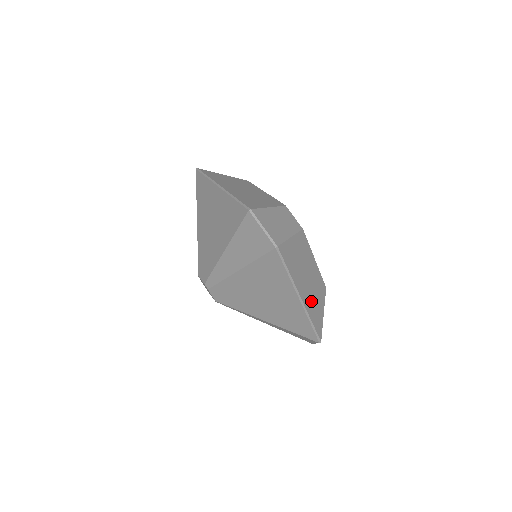
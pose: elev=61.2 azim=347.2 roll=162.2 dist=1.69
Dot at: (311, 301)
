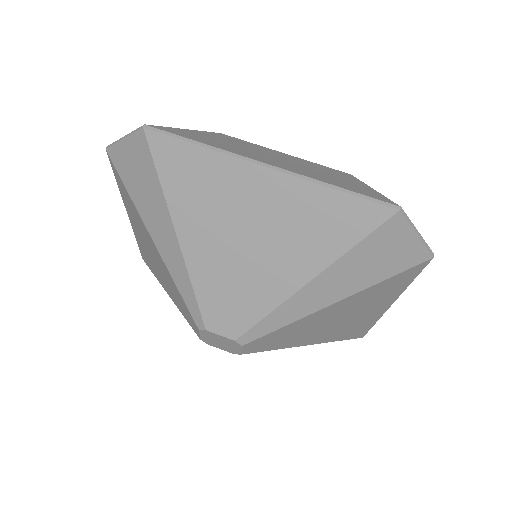
Dot at: occluded
